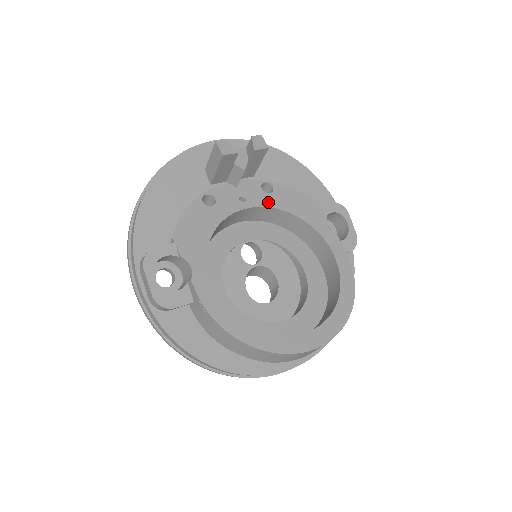
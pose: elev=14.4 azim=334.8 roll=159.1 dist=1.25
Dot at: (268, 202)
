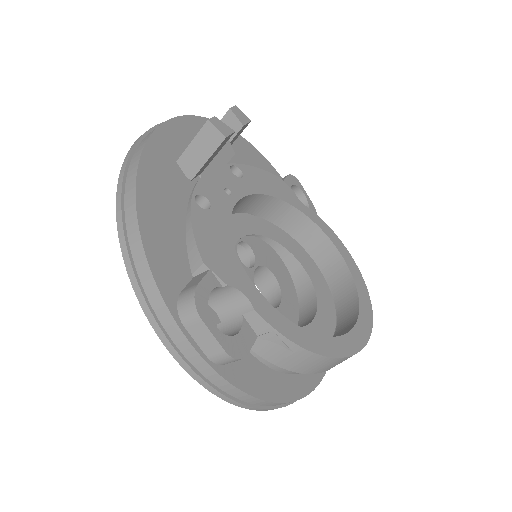
Dot at: (248, 188)
